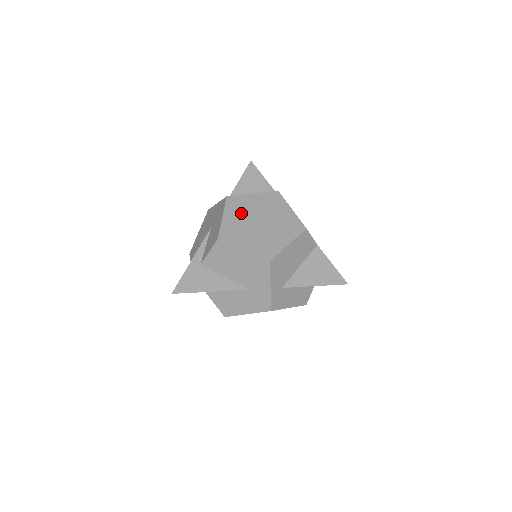
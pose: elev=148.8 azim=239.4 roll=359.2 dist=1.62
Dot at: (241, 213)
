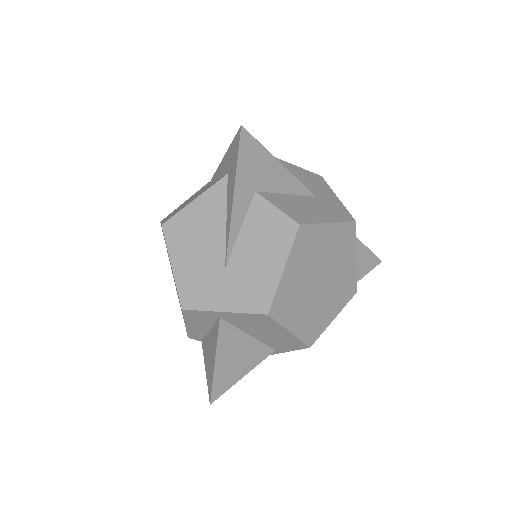
Dot at: occluded
